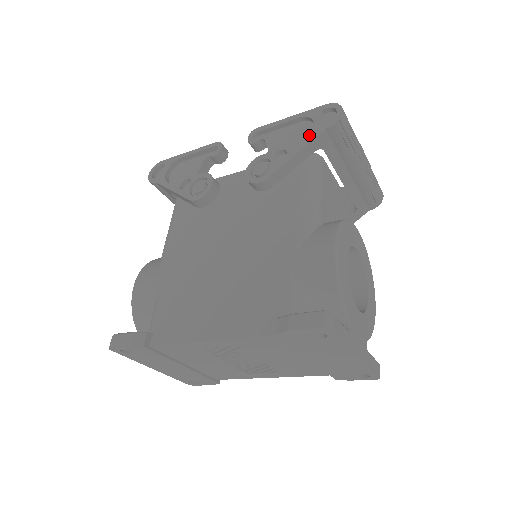
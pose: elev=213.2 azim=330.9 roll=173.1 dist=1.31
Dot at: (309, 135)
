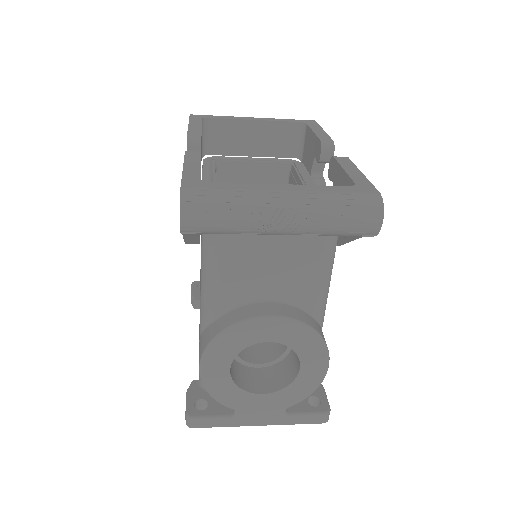
Dot at: occluded
